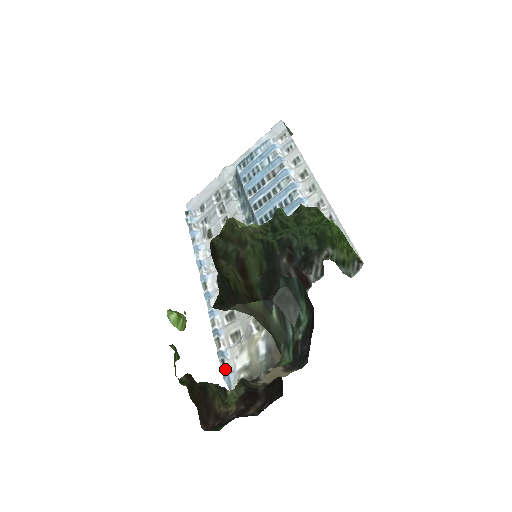
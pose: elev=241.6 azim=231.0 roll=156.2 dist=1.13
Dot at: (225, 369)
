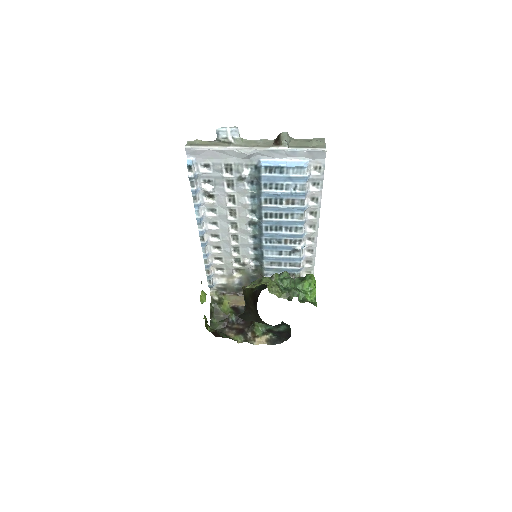
Dot at: (211, 285)
